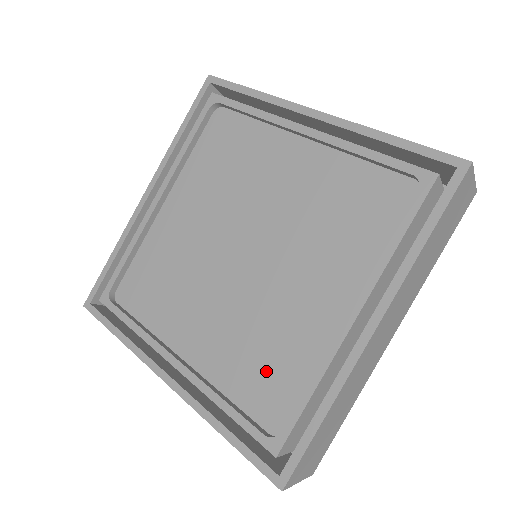
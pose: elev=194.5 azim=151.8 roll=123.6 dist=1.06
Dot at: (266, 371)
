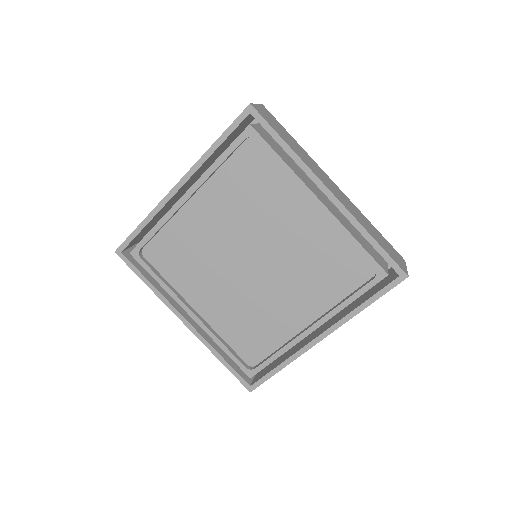
Dot at: (252, 335)
